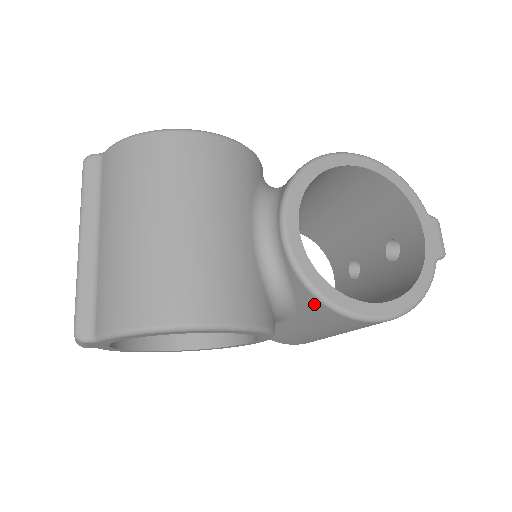
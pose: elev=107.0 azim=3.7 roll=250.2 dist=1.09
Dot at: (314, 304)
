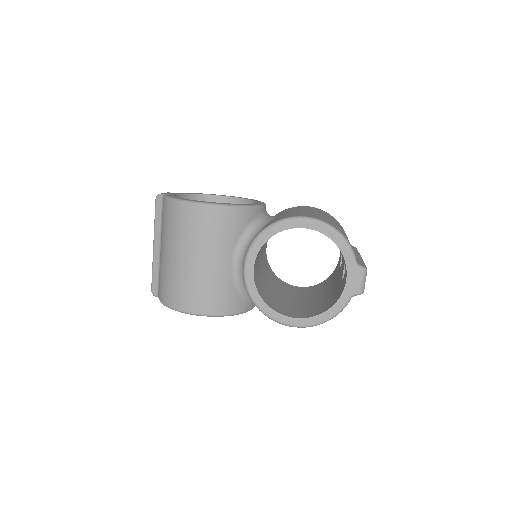
Dot at: occluded
